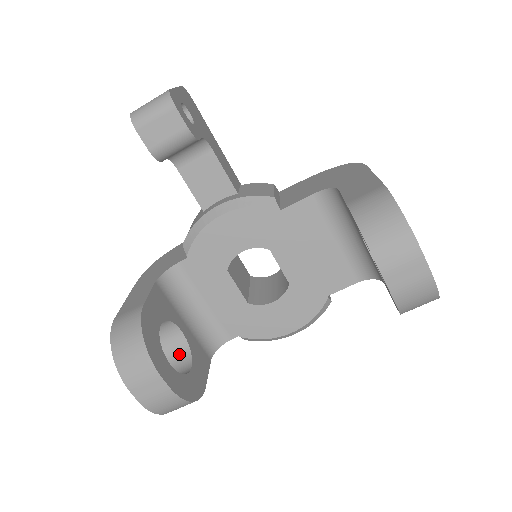
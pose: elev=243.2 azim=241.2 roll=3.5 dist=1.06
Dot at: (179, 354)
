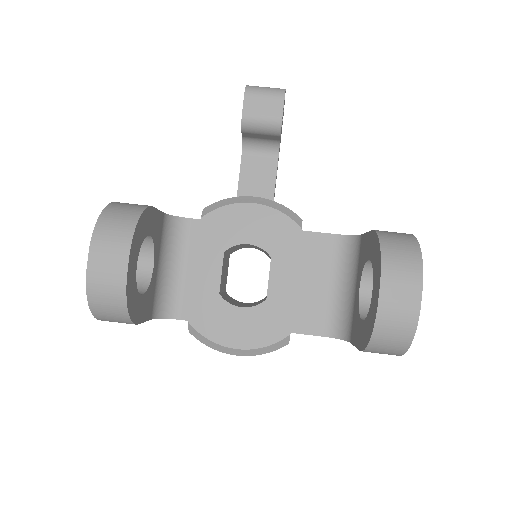
Dot at: occluded
